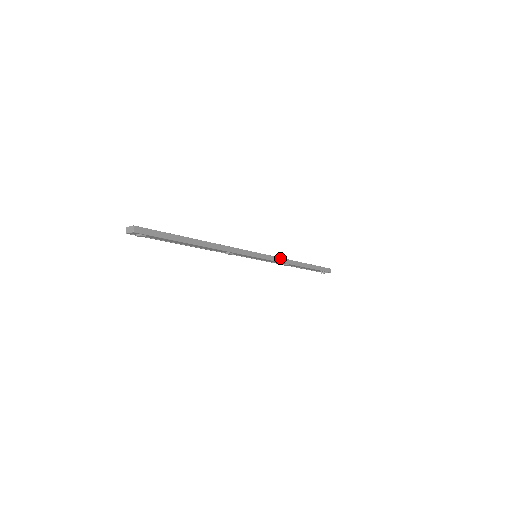
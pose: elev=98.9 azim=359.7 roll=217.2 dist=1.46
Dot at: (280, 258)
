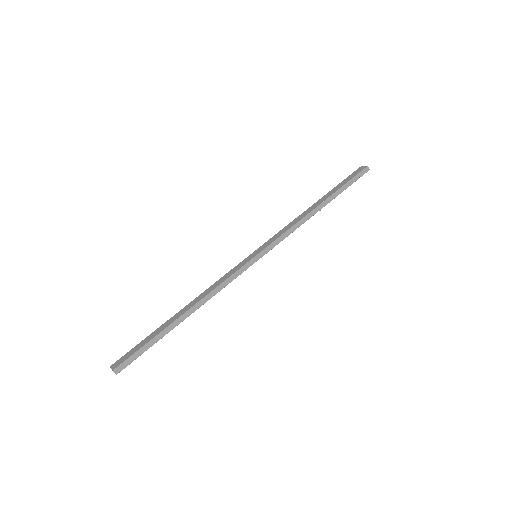
Dot at: (287, 231)
